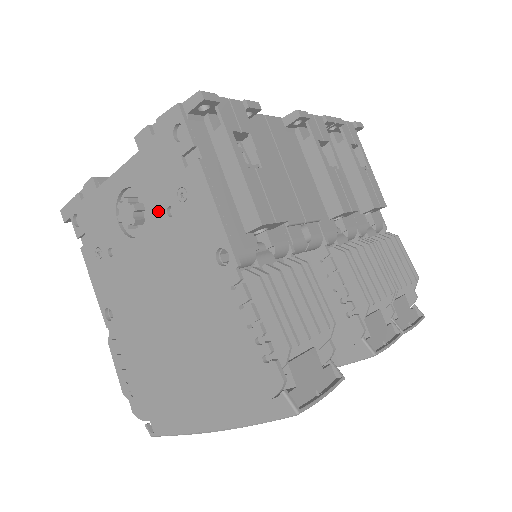
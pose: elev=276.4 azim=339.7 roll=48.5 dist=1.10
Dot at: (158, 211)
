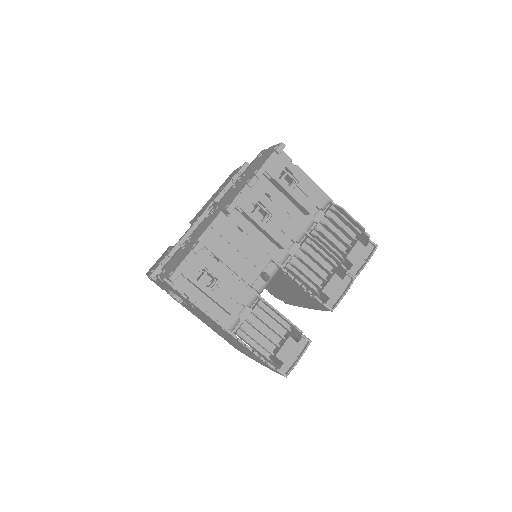
Dot at: occluded
